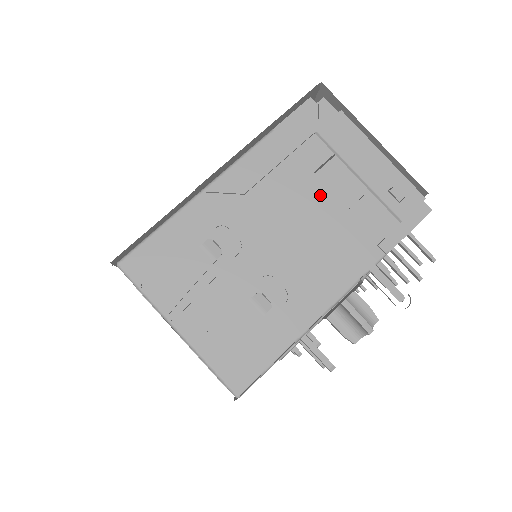
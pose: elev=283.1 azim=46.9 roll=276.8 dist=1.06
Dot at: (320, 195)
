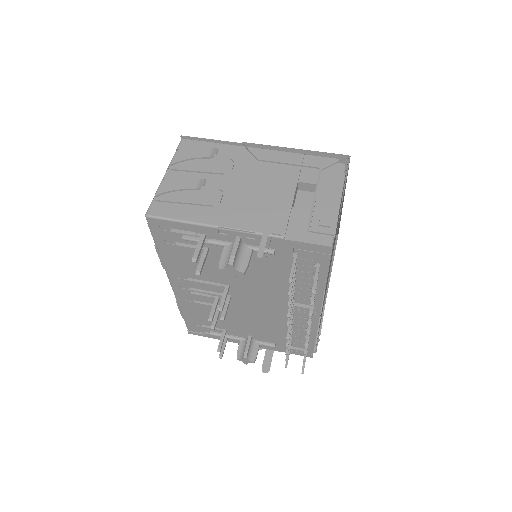
Dot at: (288, 190)
